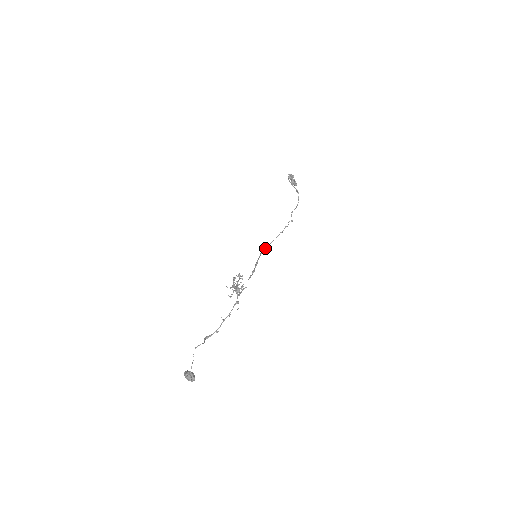
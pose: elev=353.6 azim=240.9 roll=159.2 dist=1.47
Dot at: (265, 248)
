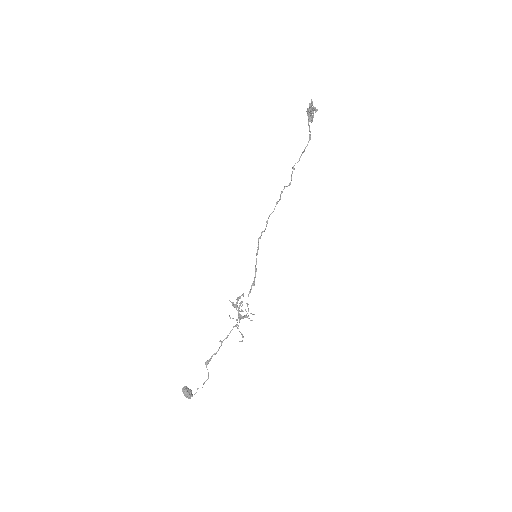
Dot at: occluded
